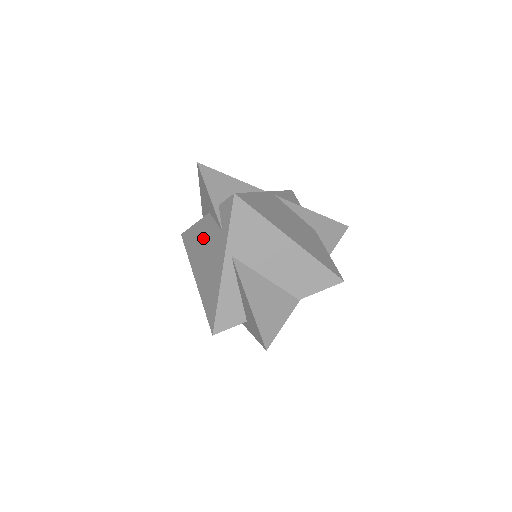
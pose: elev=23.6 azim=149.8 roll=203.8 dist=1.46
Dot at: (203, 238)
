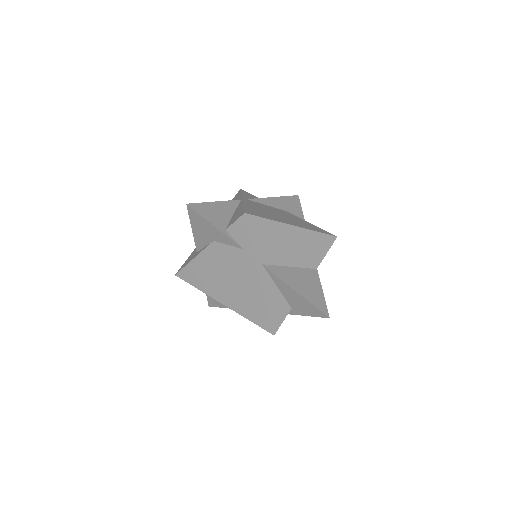
Dot at: (215, 265)
